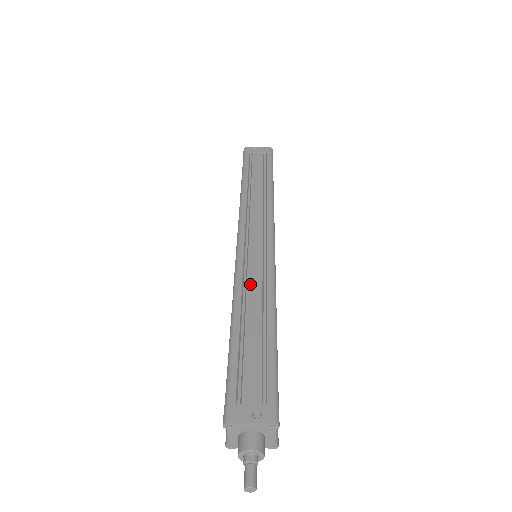
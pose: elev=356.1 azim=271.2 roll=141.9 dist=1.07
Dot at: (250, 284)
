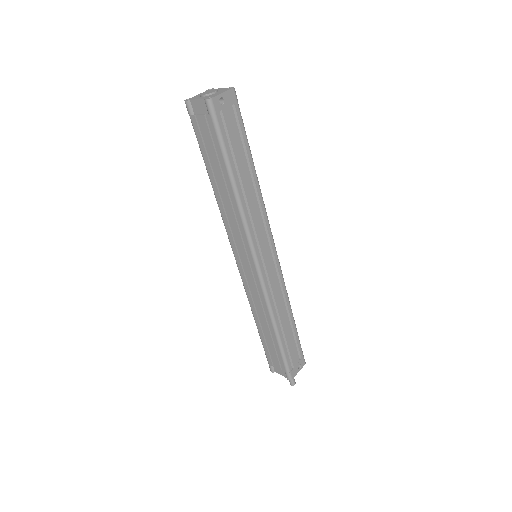
Dot at: (277, 300)
